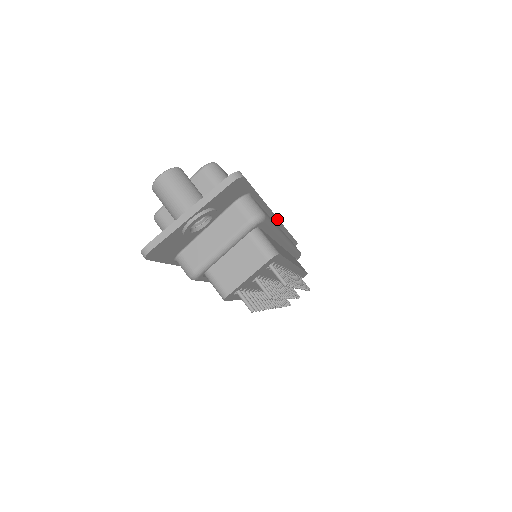
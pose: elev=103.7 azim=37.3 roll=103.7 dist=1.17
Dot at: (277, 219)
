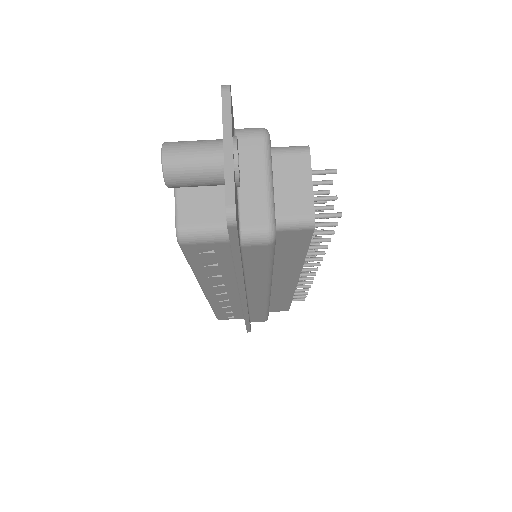
Dot at: occluded
